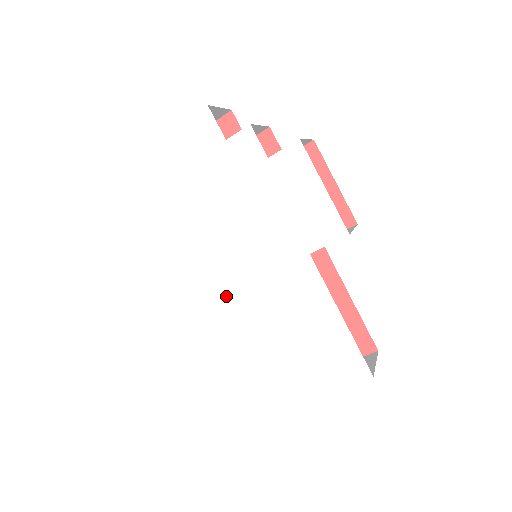
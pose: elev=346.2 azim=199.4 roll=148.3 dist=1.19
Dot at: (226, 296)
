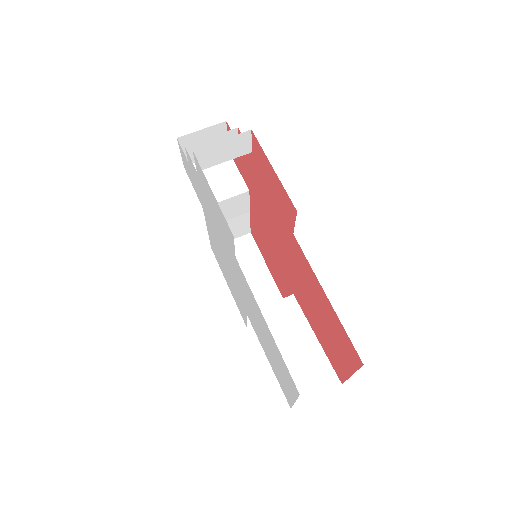
Dot at: (240, 296)
